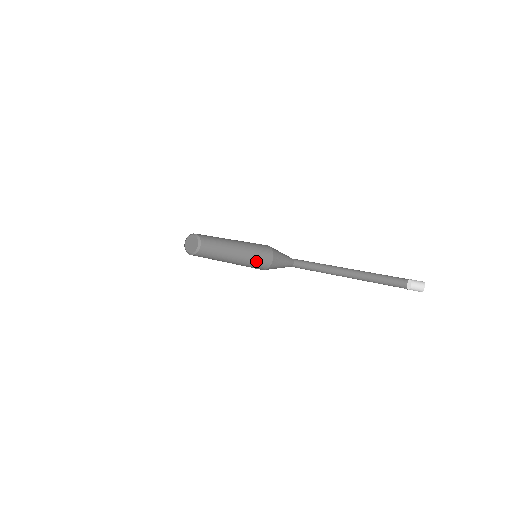
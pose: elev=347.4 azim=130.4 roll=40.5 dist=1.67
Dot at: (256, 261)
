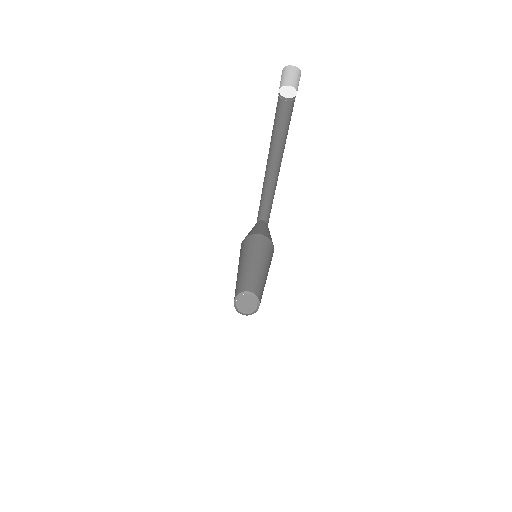
Dot at: occluded
